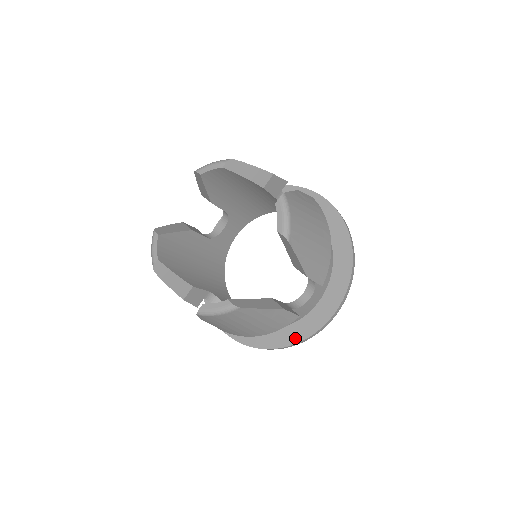
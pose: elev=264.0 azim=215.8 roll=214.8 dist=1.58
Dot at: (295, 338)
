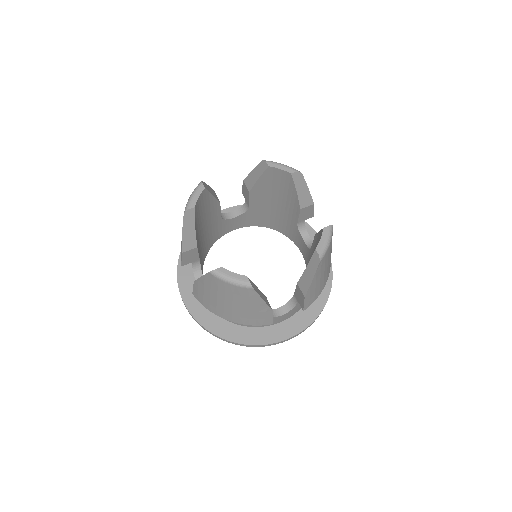
Dot at: (247, 340)
